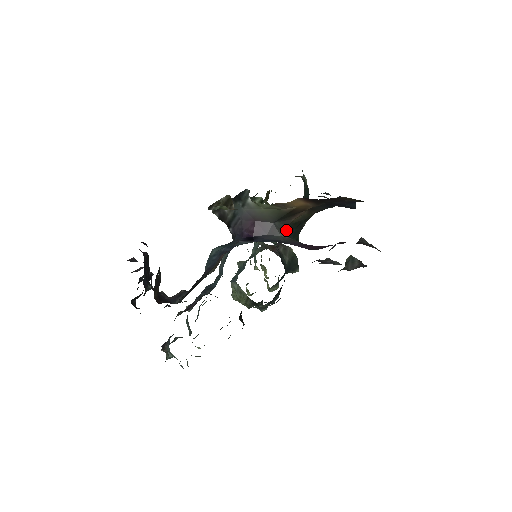
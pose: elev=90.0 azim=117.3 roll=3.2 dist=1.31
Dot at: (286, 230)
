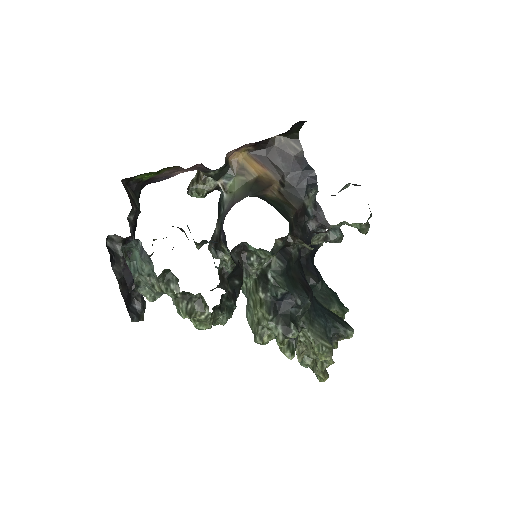
Dot at: (262, 199)
